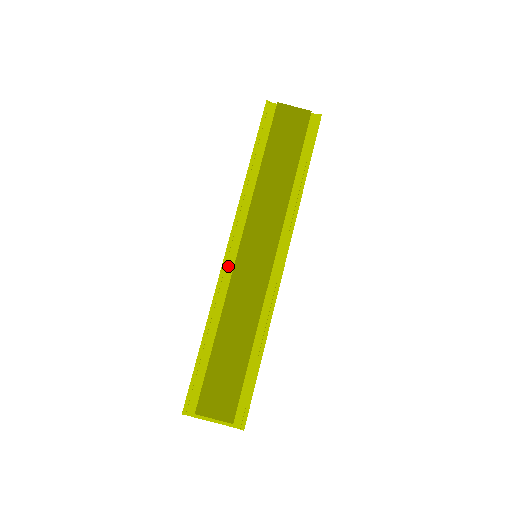
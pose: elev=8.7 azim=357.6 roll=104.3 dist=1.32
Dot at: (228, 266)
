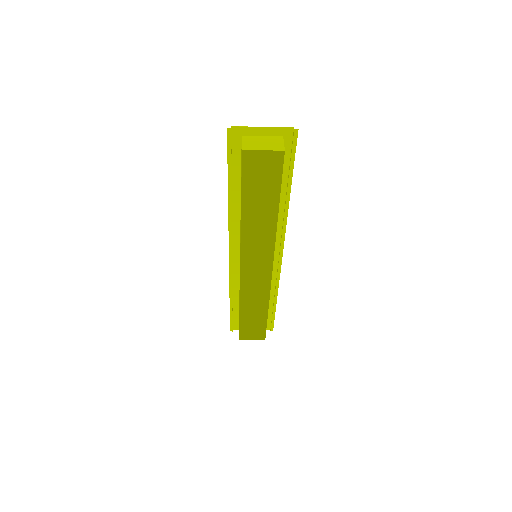
Dot at: (234, 263)
